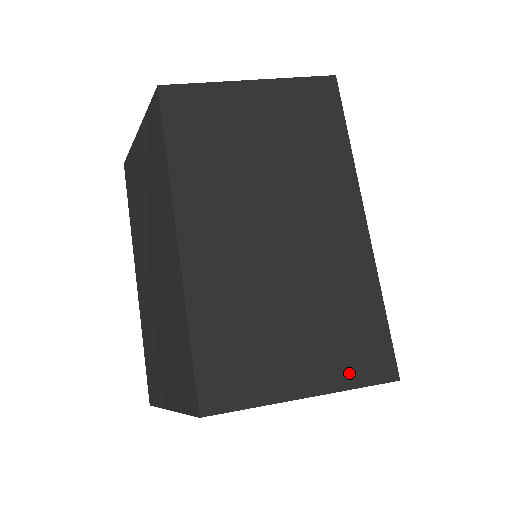
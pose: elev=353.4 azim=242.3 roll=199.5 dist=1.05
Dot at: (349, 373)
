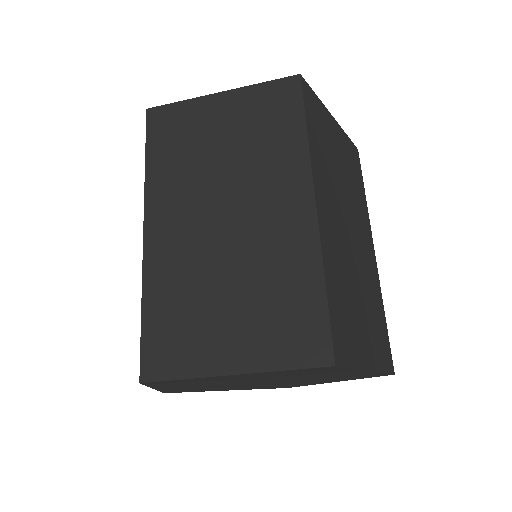
Dot at: (280, 354)
